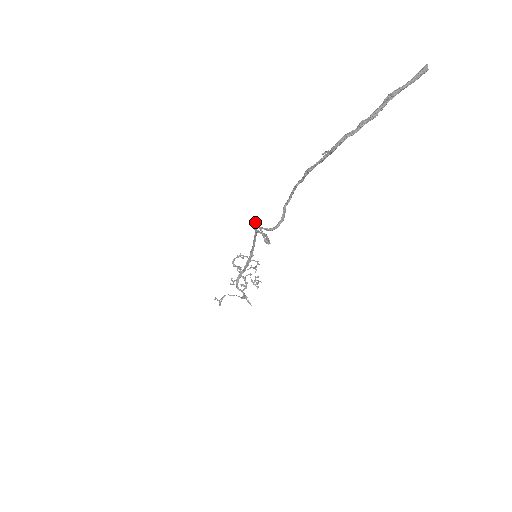
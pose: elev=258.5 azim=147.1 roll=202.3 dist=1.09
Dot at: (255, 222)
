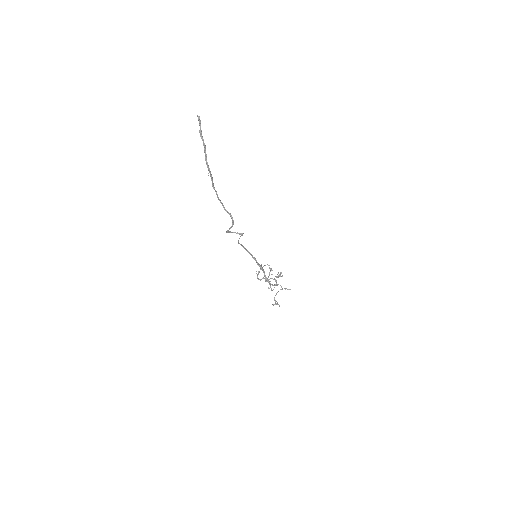
Dot at: (226, 231)
